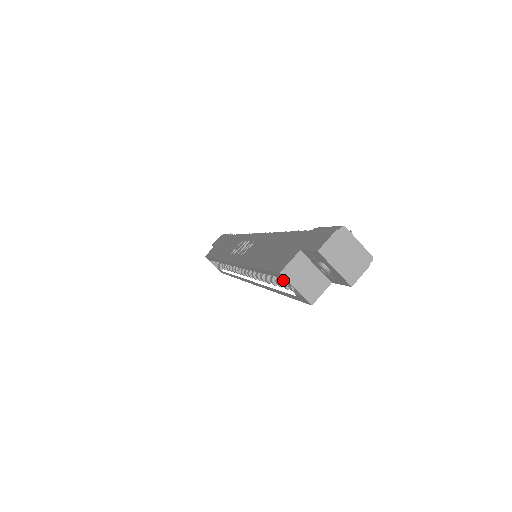
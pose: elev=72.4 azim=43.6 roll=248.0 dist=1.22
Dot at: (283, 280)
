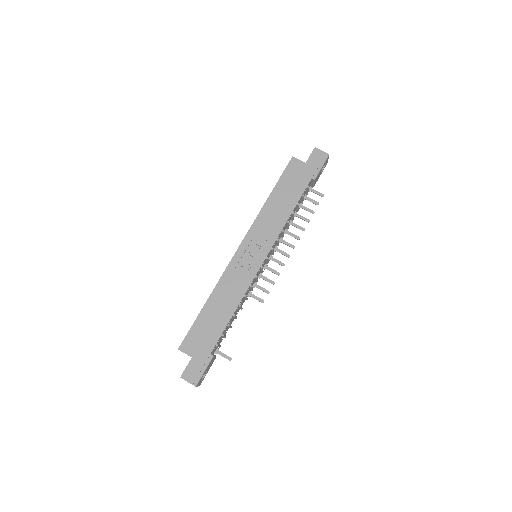
Dot at: occluded
